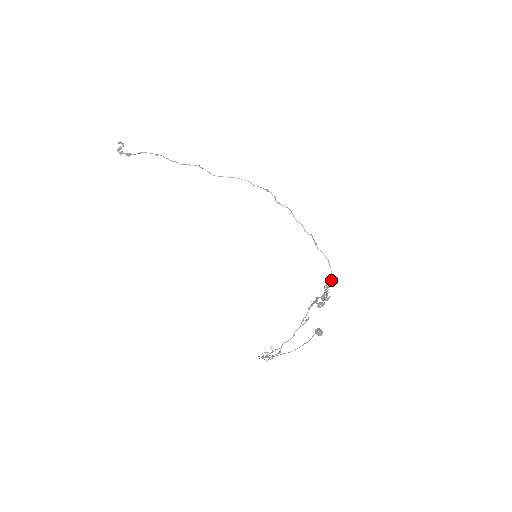
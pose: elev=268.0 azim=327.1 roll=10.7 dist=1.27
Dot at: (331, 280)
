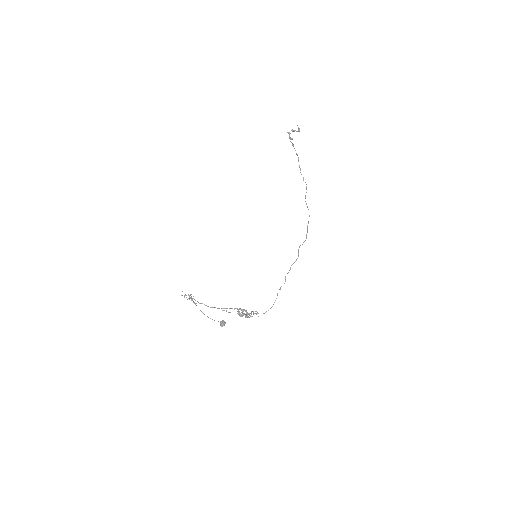
Dot at: occluded
